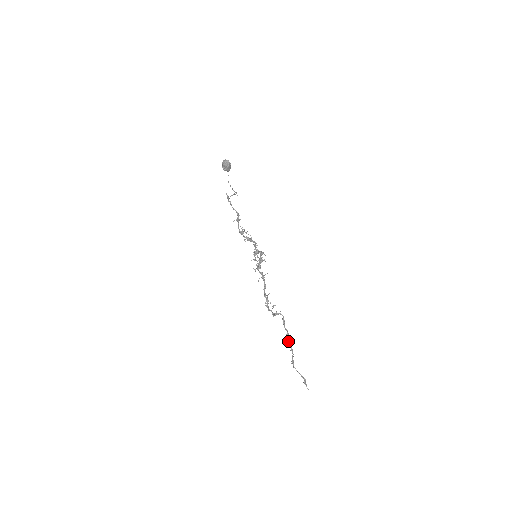
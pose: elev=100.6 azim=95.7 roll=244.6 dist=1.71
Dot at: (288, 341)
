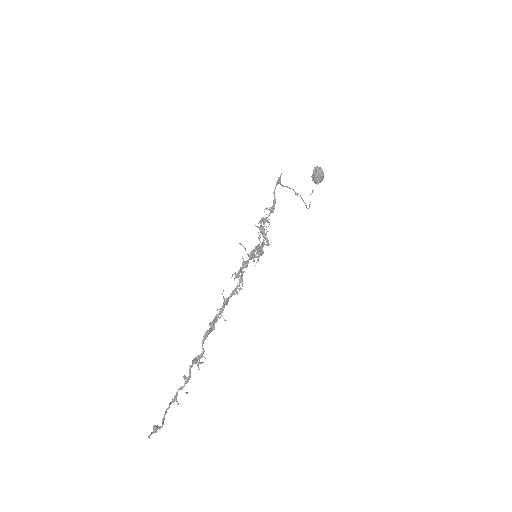
Dot at: (192, 363)
